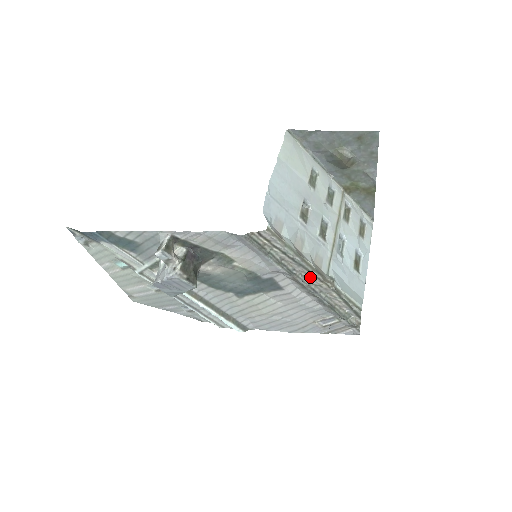
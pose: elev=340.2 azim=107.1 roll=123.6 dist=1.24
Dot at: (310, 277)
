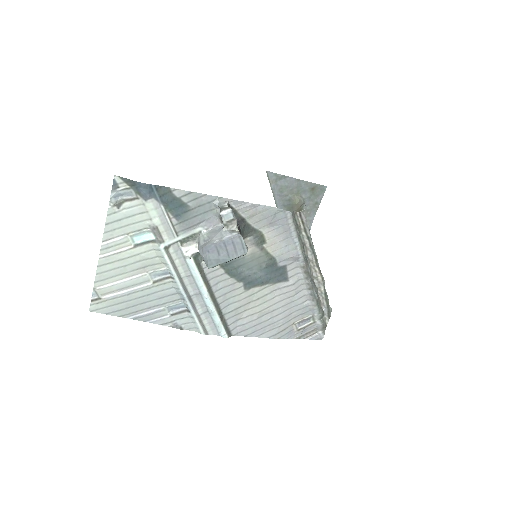
Dot at: (314, 268)
